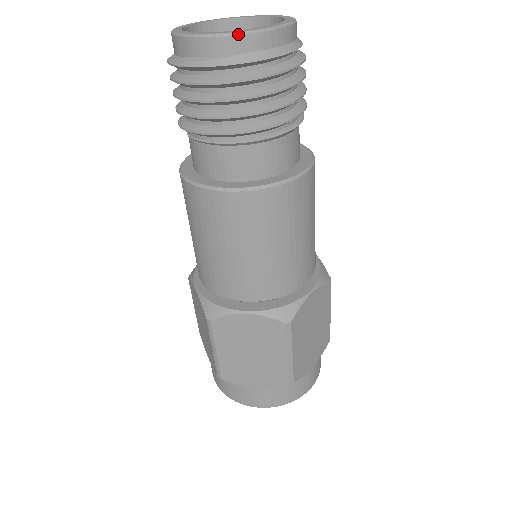
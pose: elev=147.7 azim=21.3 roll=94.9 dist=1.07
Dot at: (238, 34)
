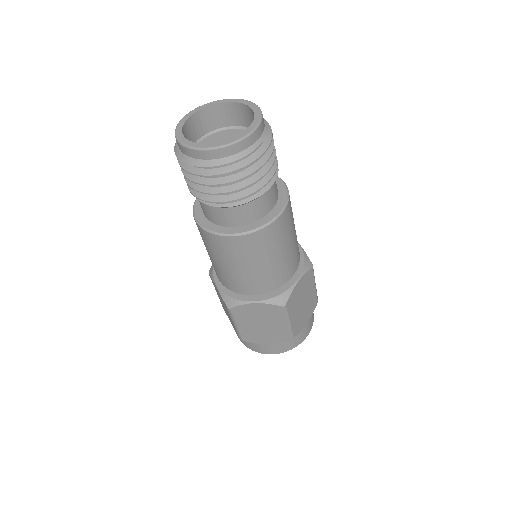
Dot at: (182, 145)
